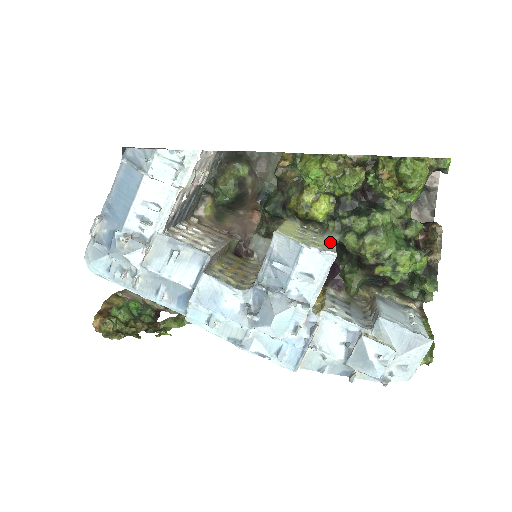
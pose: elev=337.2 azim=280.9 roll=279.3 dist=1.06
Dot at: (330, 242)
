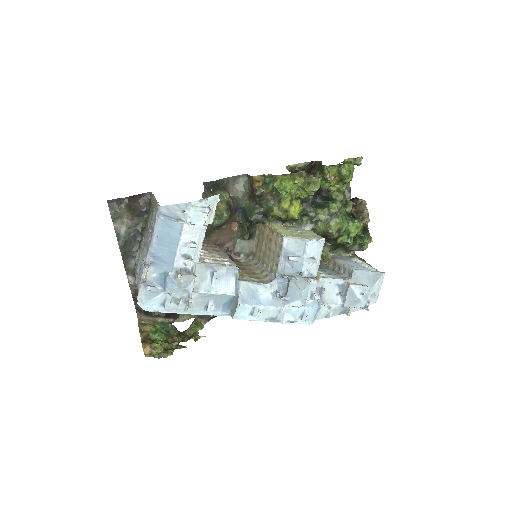
Dot at: (309, 231)
